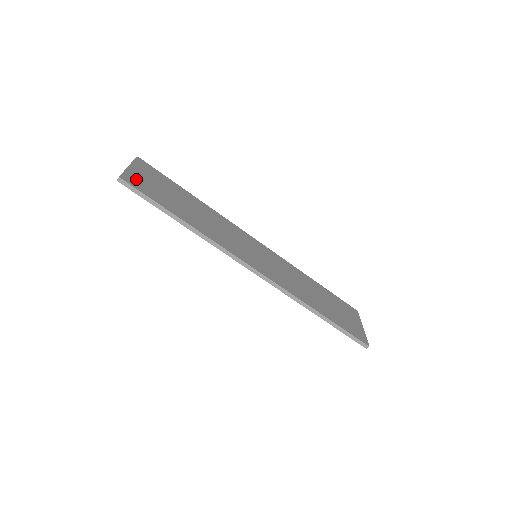
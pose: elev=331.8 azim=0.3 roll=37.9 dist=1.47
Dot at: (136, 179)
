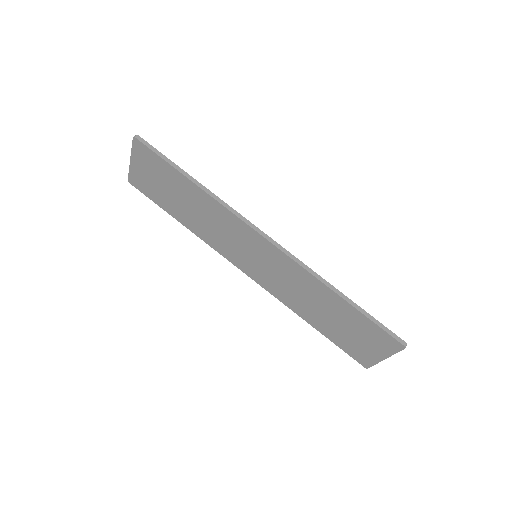
Dot at: occluded
